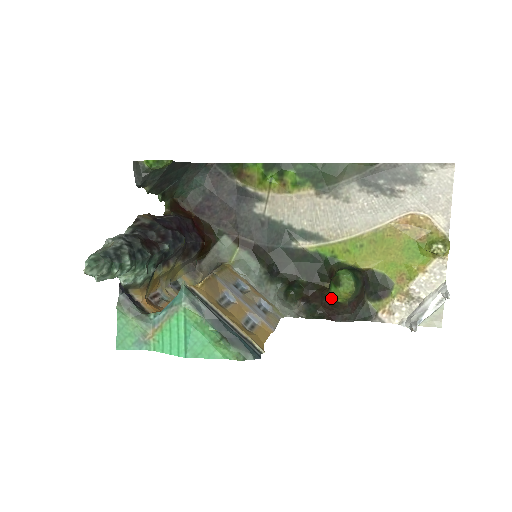
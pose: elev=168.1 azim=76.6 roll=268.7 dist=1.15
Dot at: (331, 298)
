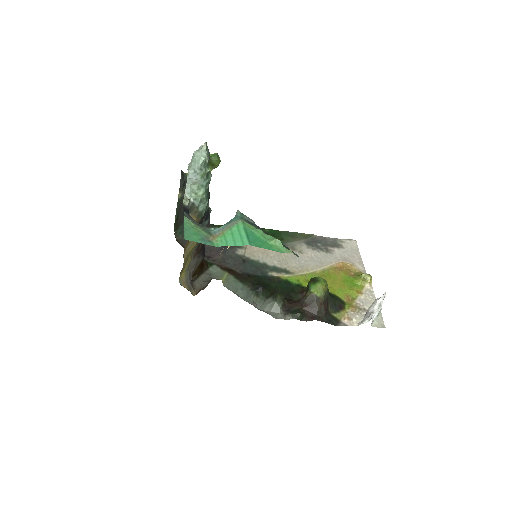
Dot at: (311, 295)
